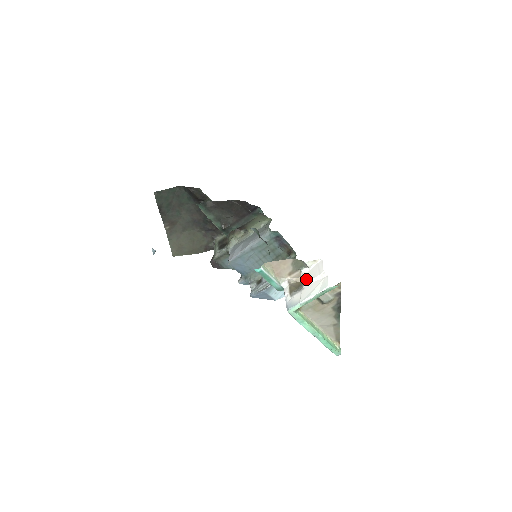
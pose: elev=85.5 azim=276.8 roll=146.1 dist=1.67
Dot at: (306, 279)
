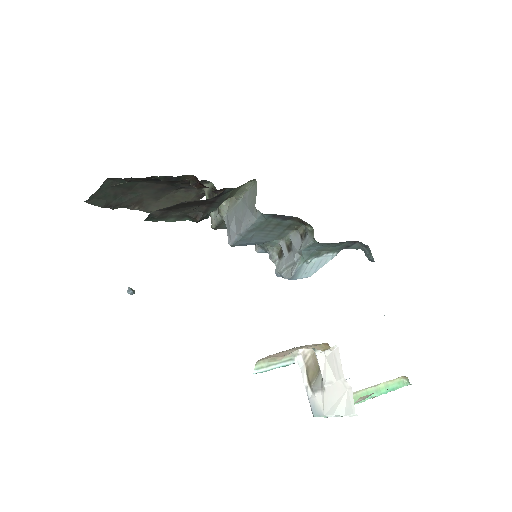
Dot at: (323, 376)
